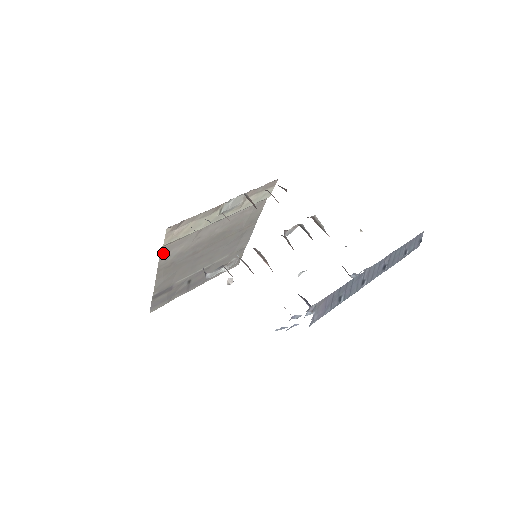
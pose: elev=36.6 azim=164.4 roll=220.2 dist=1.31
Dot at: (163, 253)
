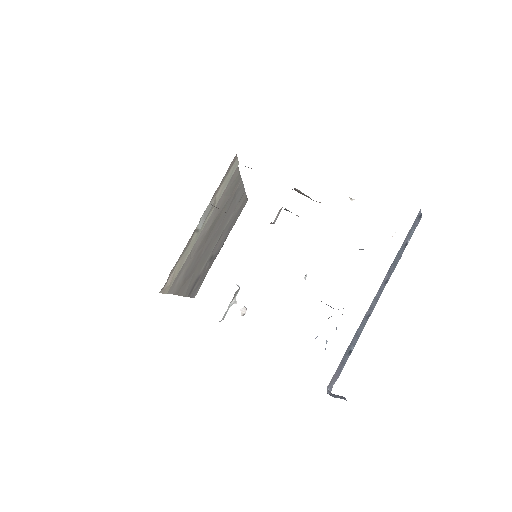
Dot at: (171, 290)
